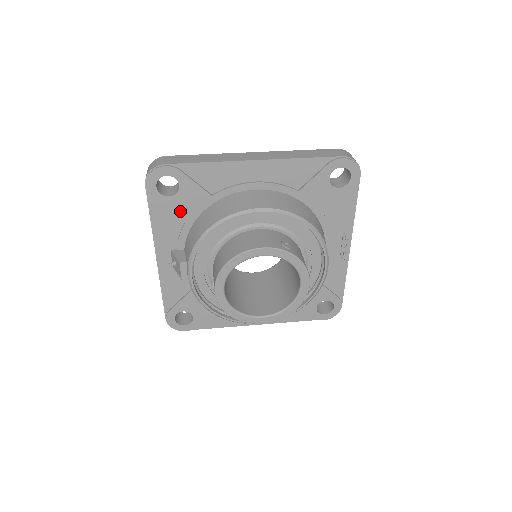
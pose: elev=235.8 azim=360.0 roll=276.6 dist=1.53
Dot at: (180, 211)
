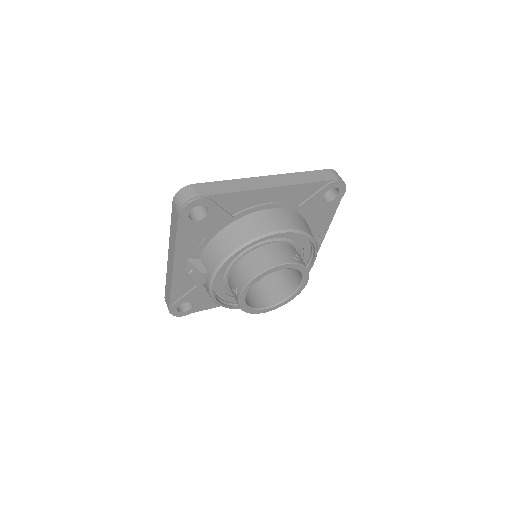
Dot at: (203, 230)
